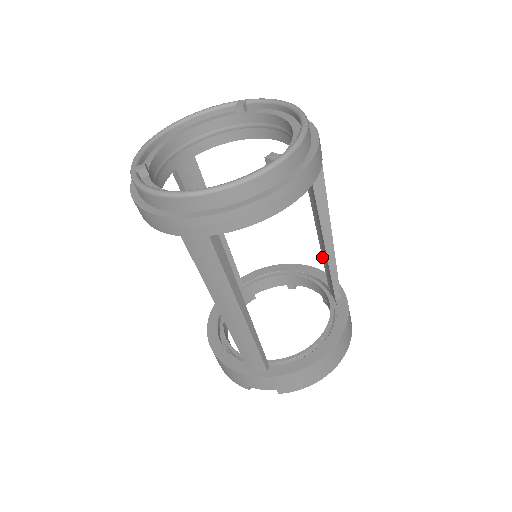
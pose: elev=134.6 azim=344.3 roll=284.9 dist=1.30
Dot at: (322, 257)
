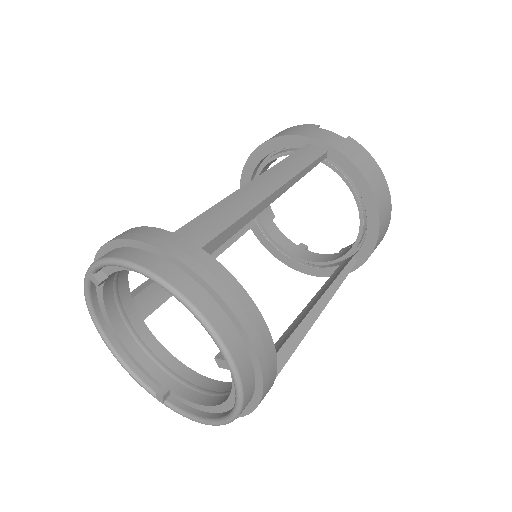
Dot at: occluded
